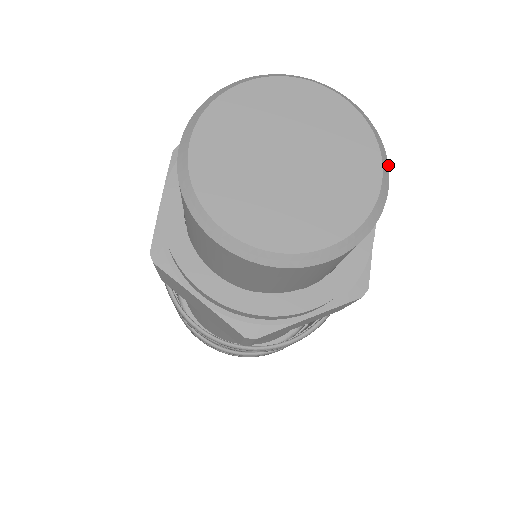
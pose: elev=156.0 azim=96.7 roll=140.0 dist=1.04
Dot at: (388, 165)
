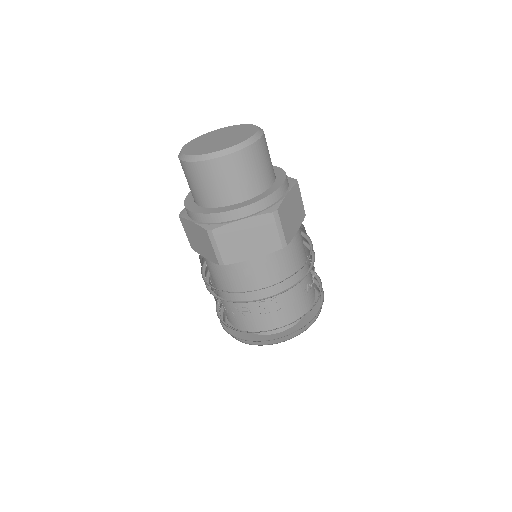
Dot at: (262, 135)
